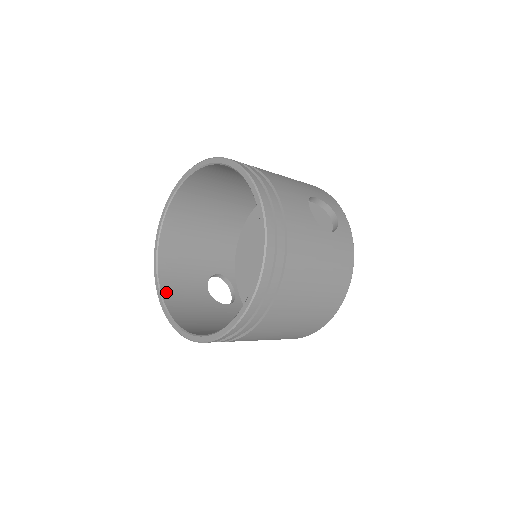
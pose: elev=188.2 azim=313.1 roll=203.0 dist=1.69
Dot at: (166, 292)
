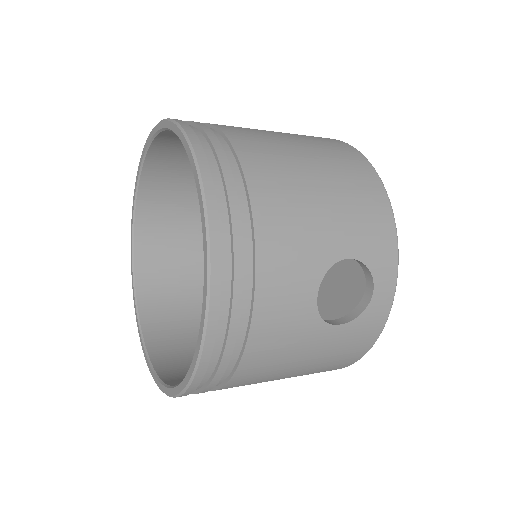
Dot at: (141, 241)
